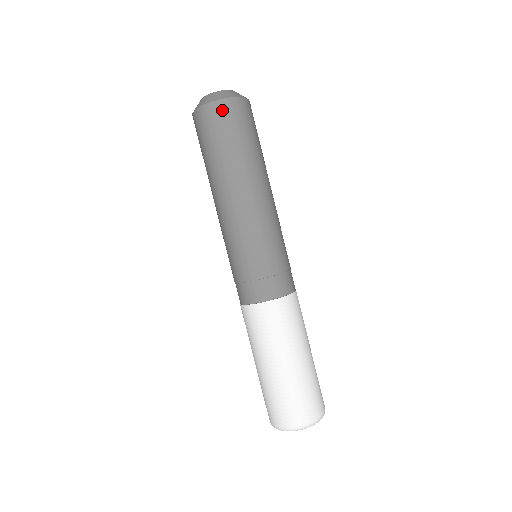
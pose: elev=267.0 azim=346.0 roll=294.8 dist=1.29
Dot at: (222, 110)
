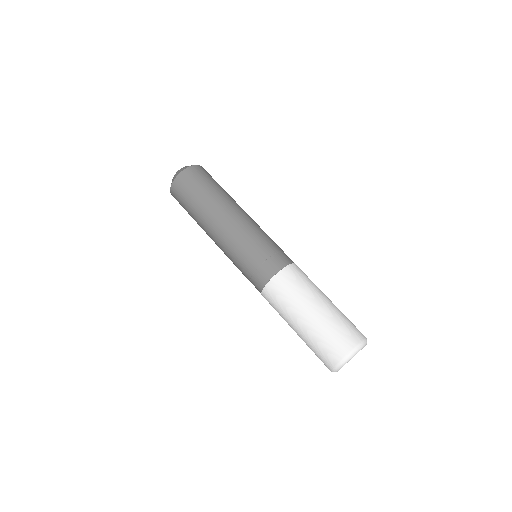
Dot at: (197, 170)
